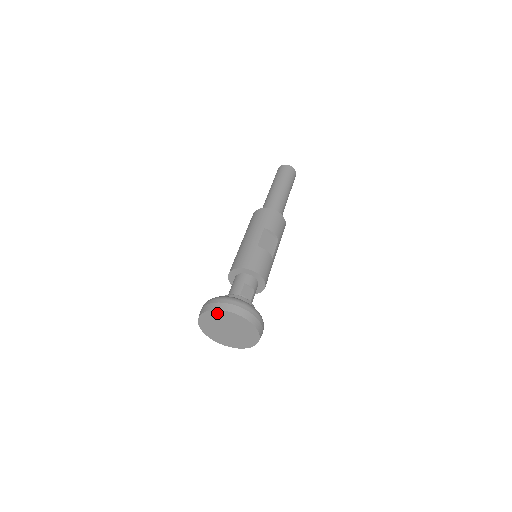
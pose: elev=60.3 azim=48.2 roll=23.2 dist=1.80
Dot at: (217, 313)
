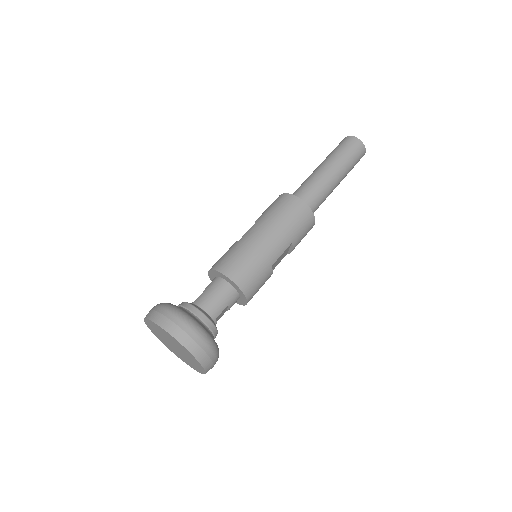
Dot at: (186, 350)
